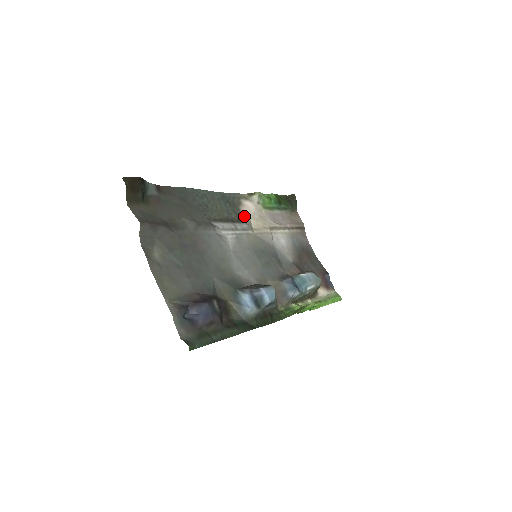
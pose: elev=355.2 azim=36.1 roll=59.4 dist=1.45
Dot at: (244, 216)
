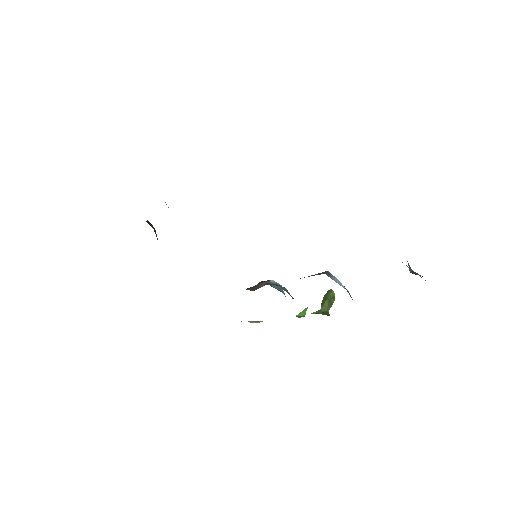
Dot at: occluded
